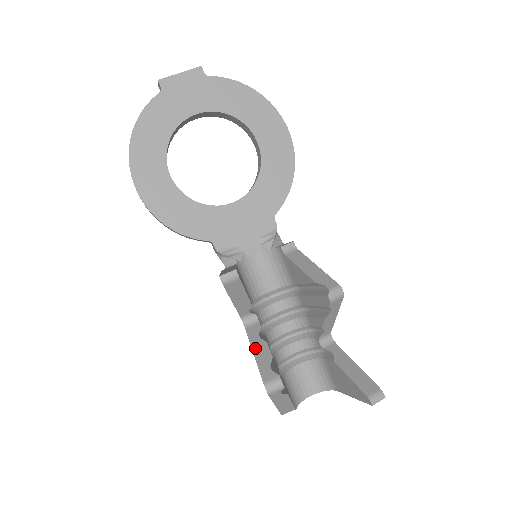
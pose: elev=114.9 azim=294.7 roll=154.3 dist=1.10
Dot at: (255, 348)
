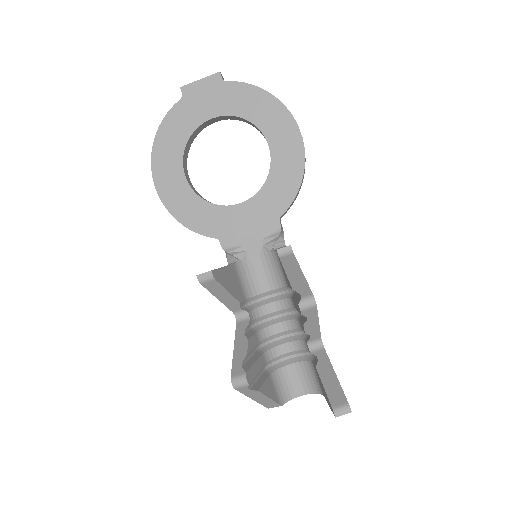
Dot at: (237, 343)
